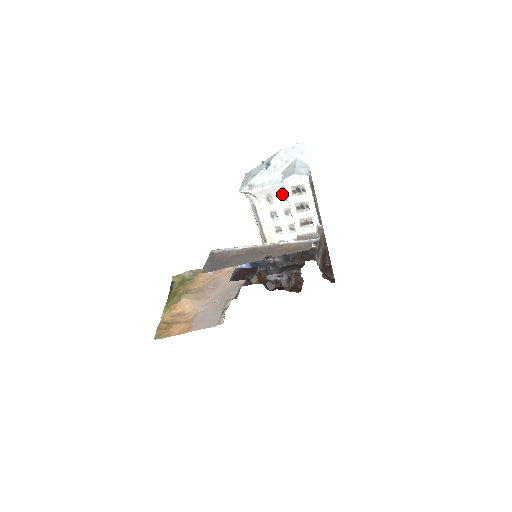
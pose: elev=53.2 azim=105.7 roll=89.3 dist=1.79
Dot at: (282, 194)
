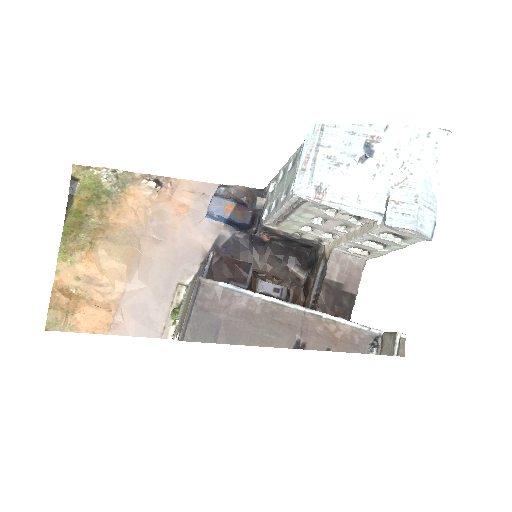
Dot at: occluded
